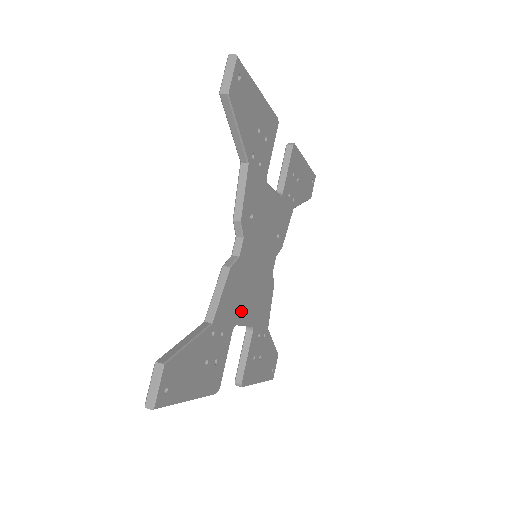
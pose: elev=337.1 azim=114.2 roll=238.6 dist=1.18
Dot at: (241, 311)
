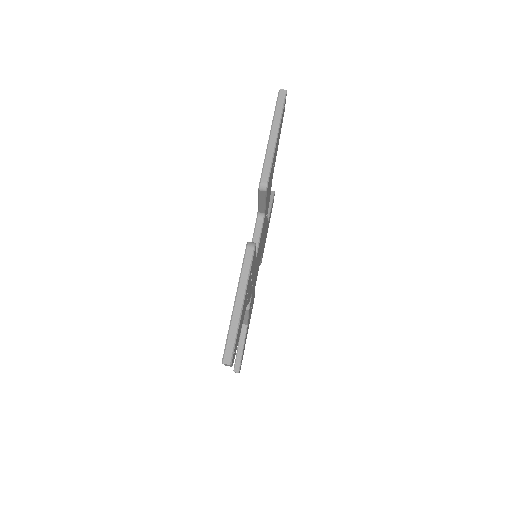
Dot at: (256, 280)
